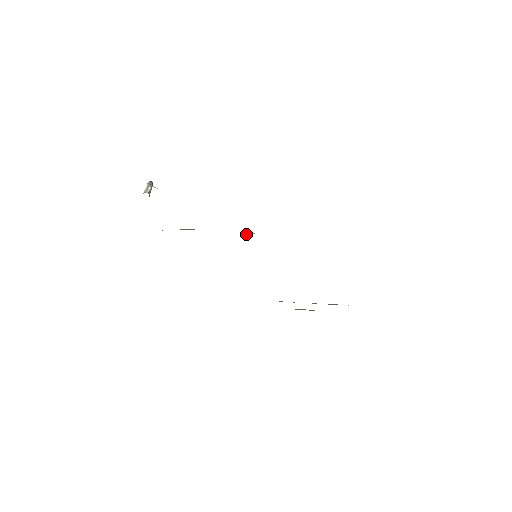
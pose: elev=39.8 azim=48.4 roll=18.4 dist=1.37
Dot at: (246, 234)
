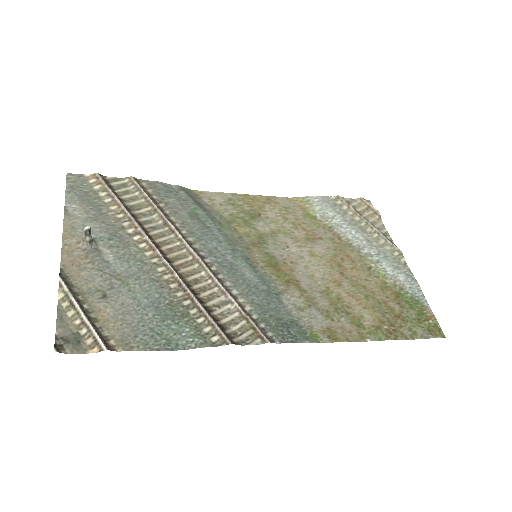
Dot at: (222, 277)
